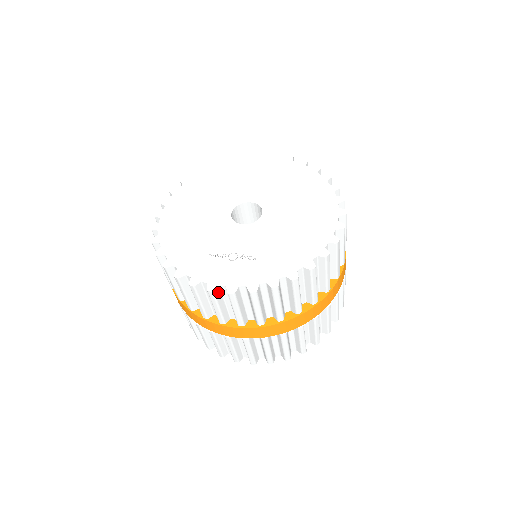
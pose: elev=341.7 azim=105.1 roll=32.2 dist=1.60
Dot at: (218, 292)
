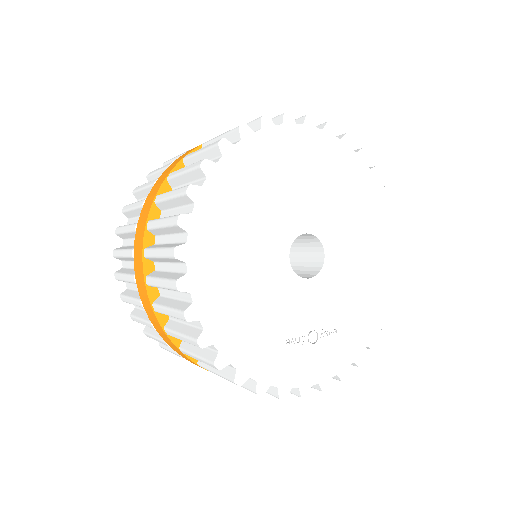
Dot at: occluded
